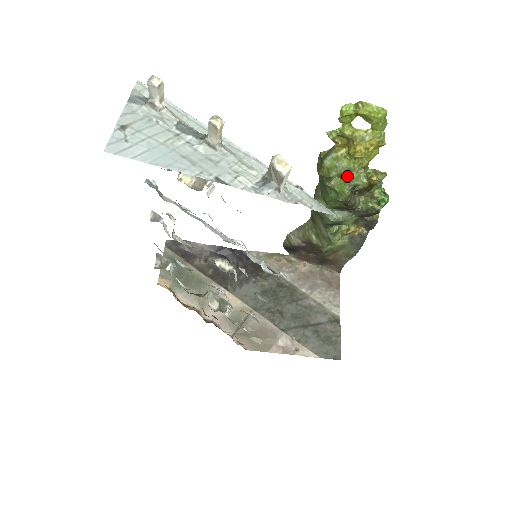
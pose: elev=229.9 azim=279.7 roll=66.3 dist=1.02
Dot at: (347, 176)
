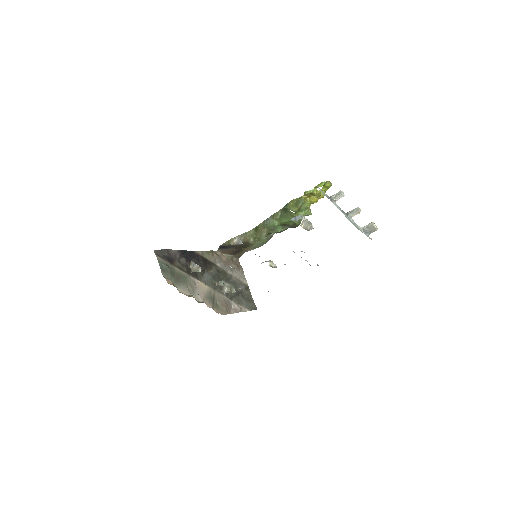
Dot at: (304, 211)
